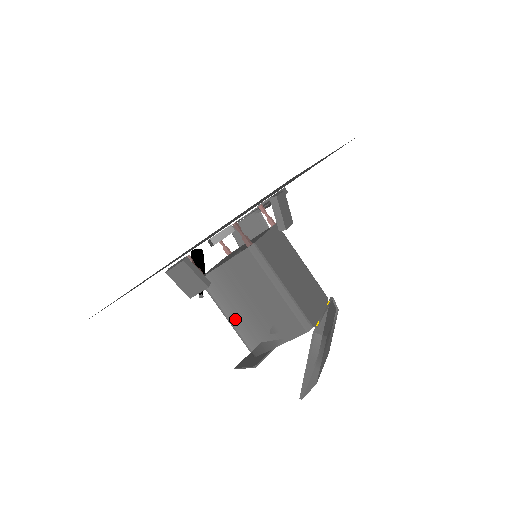
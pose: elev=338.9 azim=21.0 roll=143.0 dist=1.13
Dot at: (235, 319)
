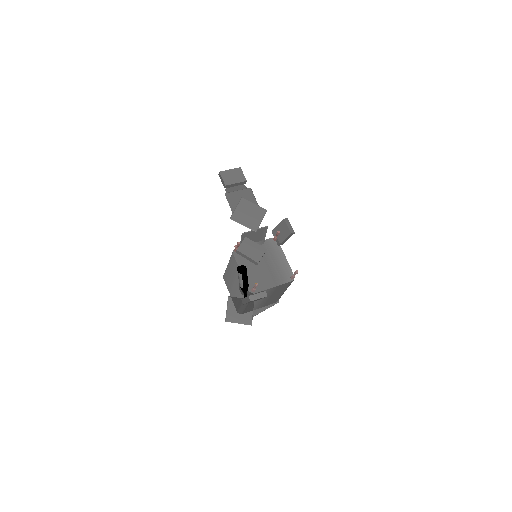
Dot at: (251, 304)
